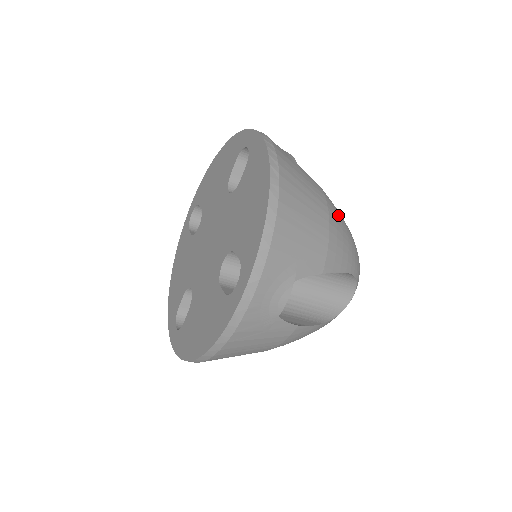
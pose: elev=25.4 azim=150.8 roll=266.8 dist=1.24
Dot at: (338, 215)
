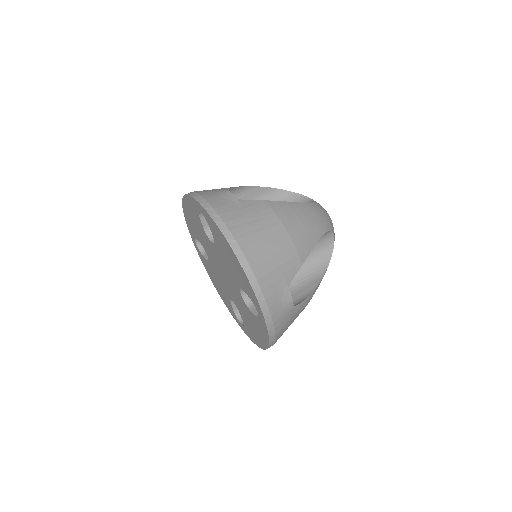
Dot at: (288, 209)
